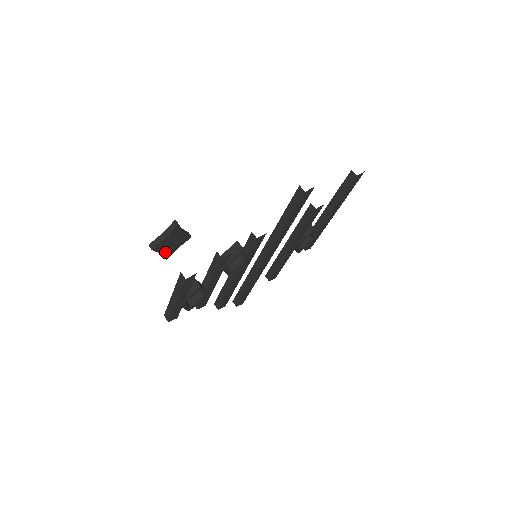
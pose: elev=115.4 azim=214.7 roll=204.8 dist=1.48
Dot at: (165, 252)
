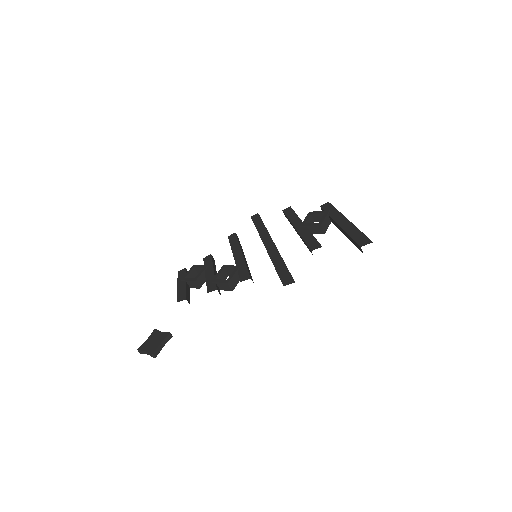
Dot at: occluded
